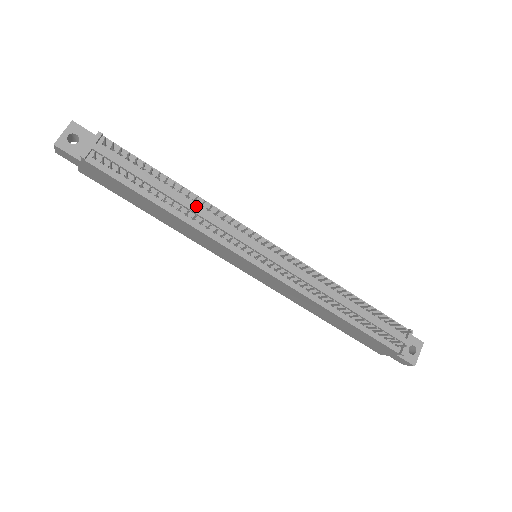
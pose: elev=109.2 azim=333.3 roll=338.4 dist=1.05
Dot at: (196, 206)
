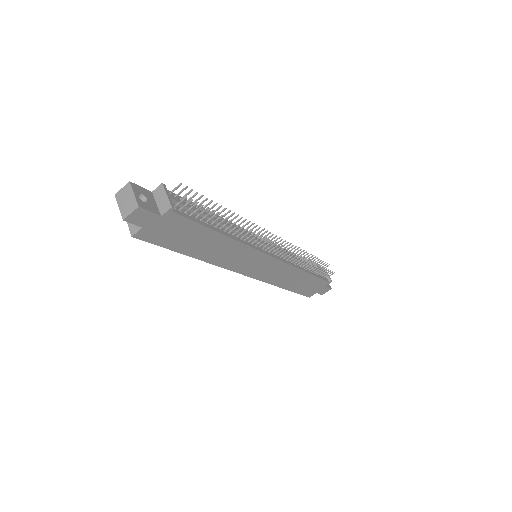
Dot at: occluded
